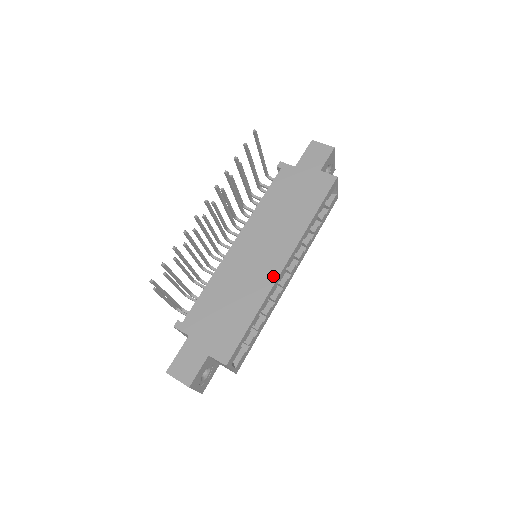
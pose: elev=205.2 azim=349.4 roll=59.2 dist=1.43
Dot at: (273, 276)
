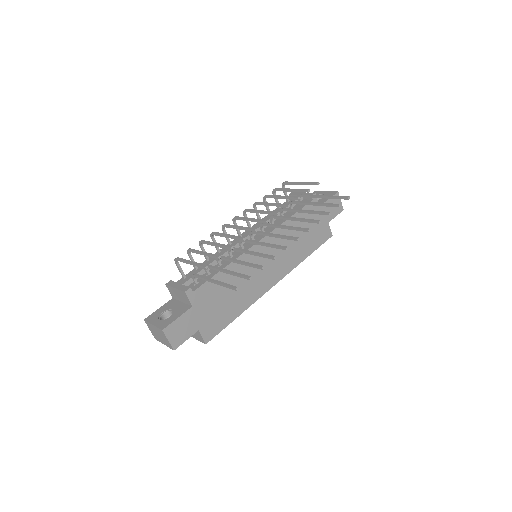
Dot at: (265, 289)
